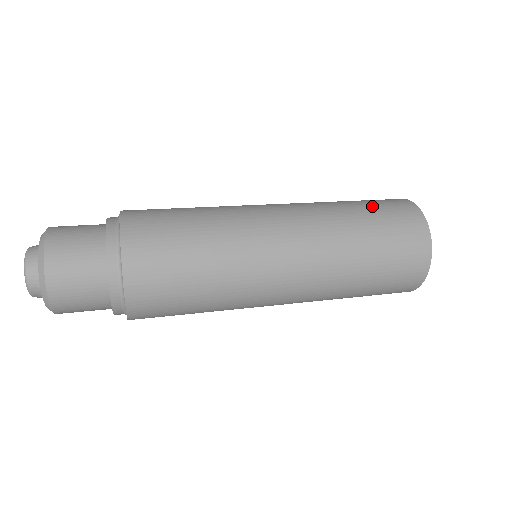
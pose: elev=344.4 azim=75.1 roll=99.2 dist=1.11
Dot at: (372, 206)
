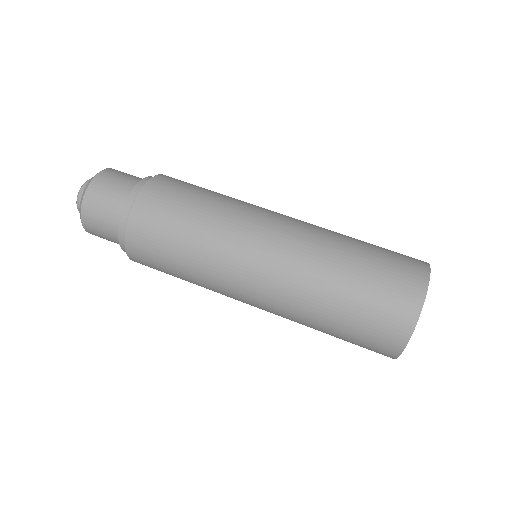
Dot at: (363, 301)
